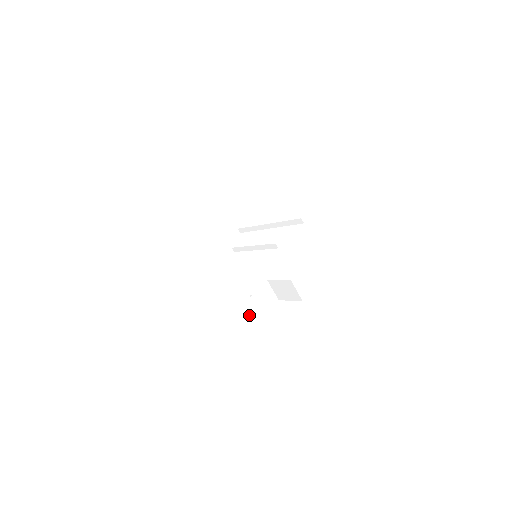
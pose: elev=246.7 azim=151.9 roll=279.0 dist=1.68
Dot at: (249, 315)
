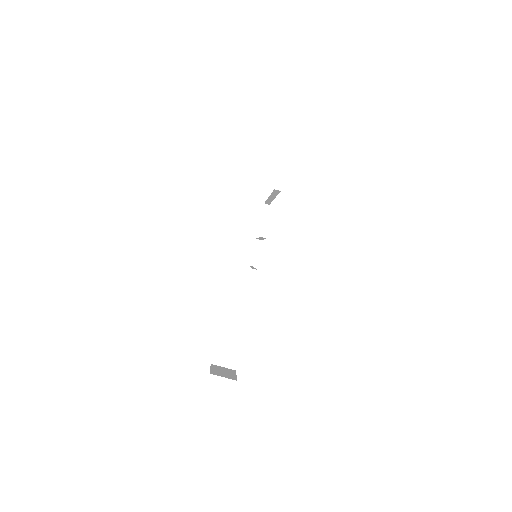
Dot at: (223, 367)
